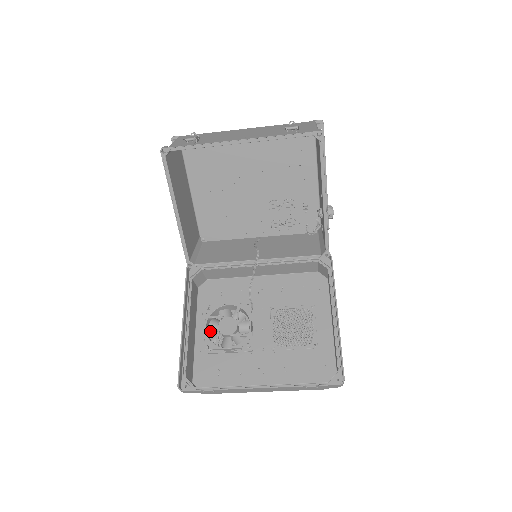
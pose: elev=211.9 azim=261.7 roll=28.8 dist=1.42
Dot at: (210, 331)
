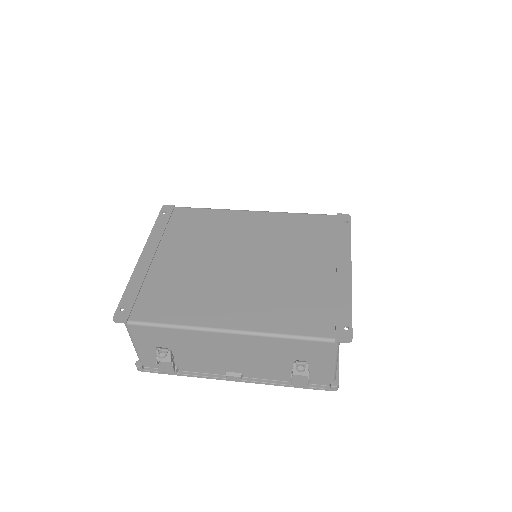
Dot at: occluded
